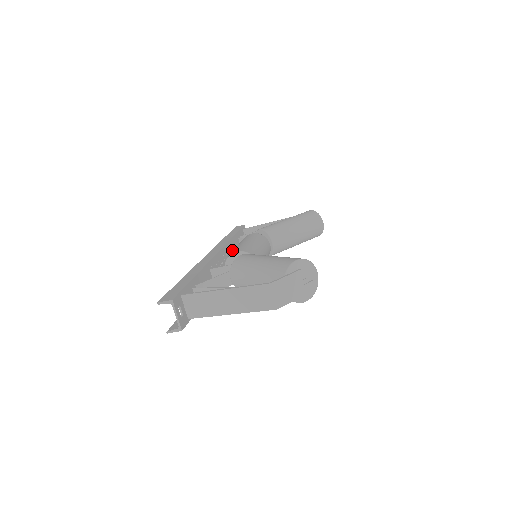
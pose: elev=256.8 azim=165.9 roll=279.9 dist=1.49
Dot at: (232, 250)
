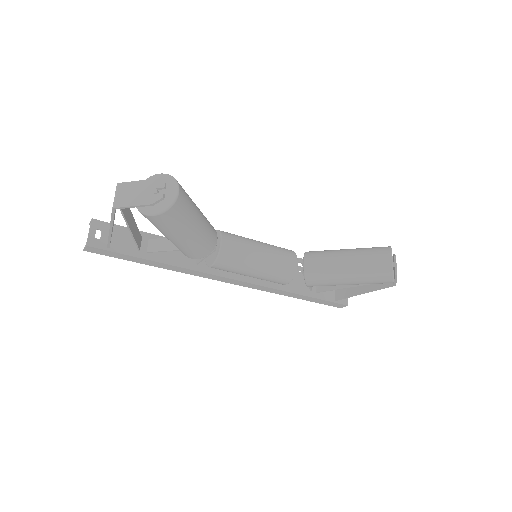
Dot at: occluded
